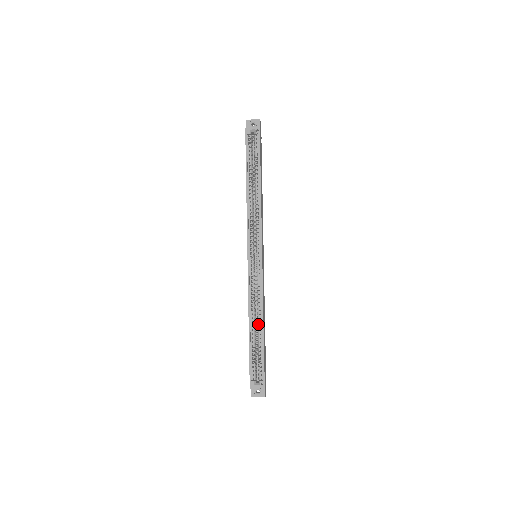
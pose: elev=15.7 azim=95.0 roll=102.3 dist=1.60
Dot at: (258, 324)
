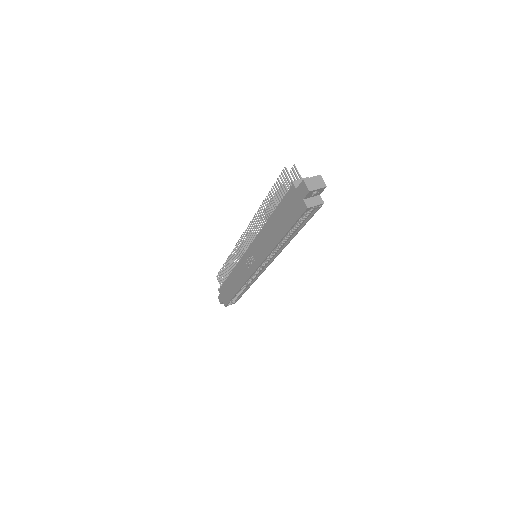
Dot at: (244, 288)
